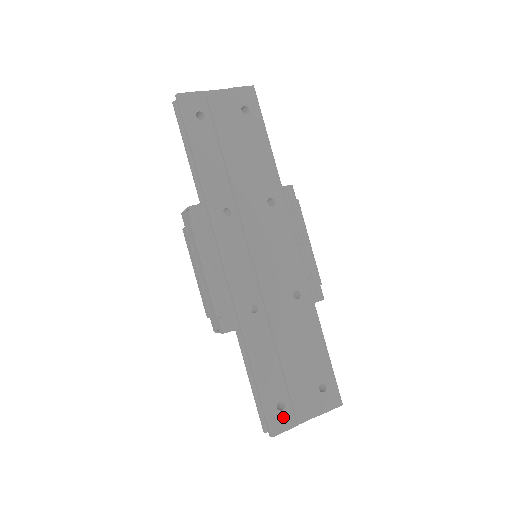
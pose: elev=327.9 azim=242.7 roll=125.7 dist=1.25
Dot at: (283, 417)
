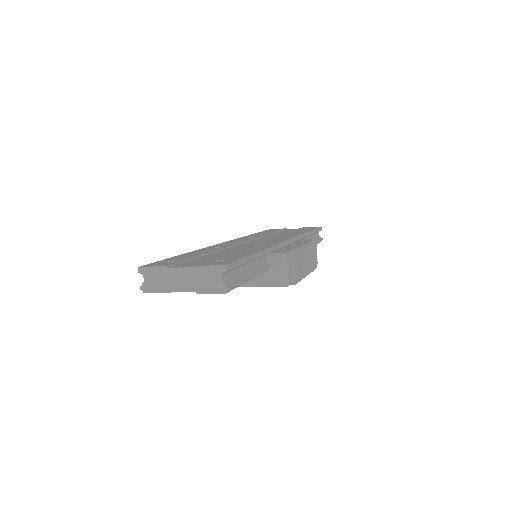
Dot at: (163, 264)
